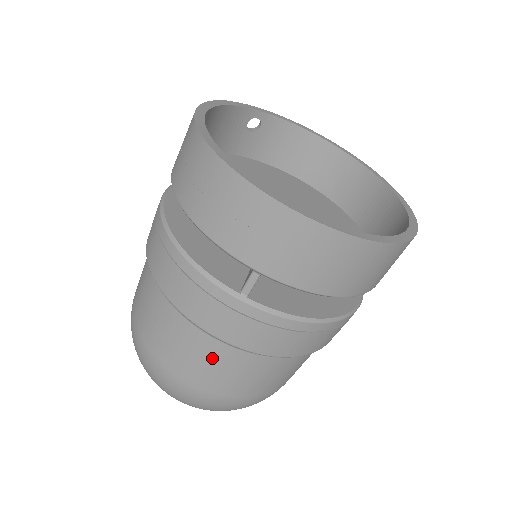
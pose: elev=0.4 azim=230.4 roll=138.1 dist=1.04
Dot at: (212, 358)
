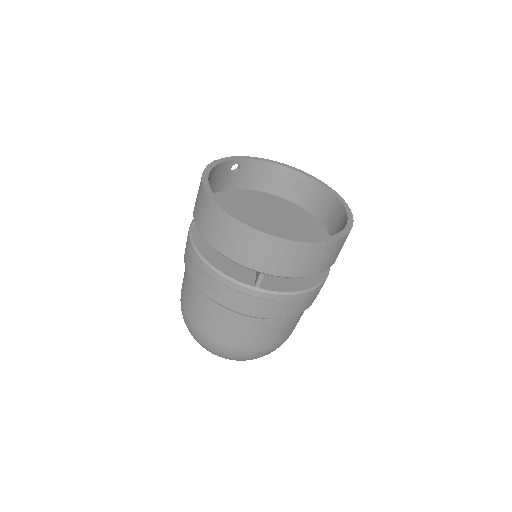
Dot at: (245, 327)
